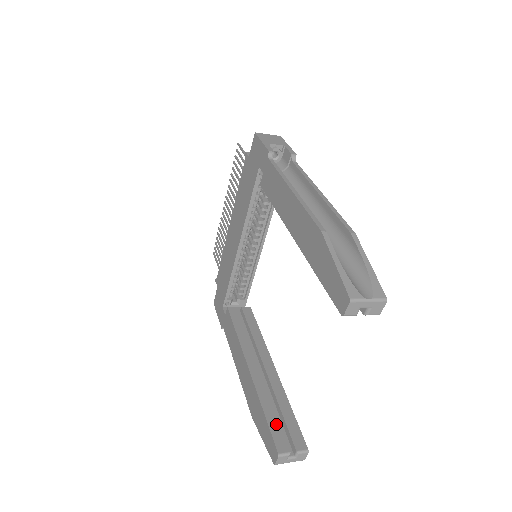
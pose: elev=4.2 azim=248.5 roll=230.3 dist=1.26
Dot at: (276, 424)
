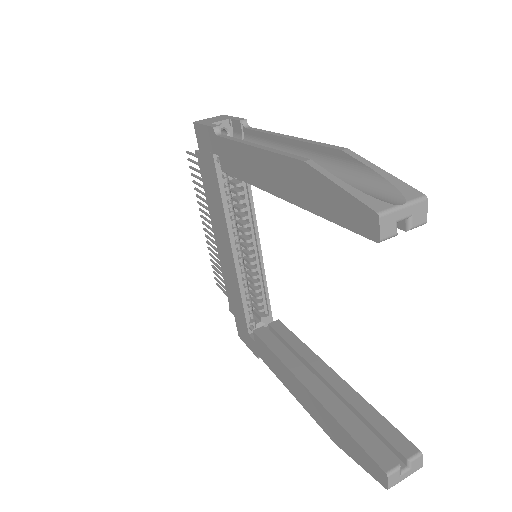
Dot at: (366, 437)
